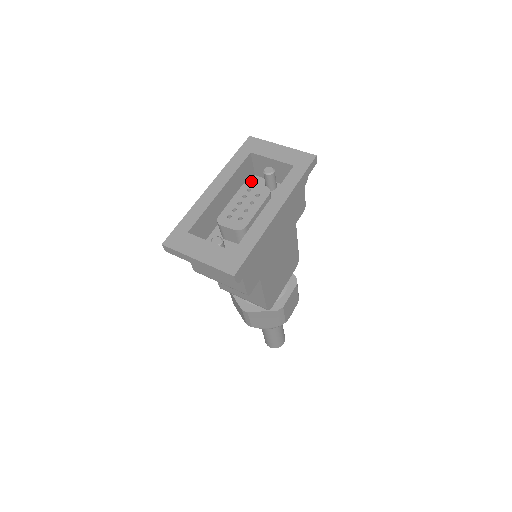
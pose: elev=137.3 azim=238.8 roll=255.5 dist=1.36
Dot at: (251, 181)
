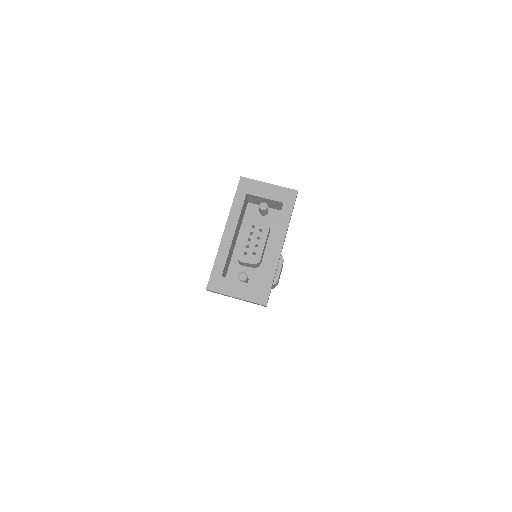
Dot at: (252, 218)
